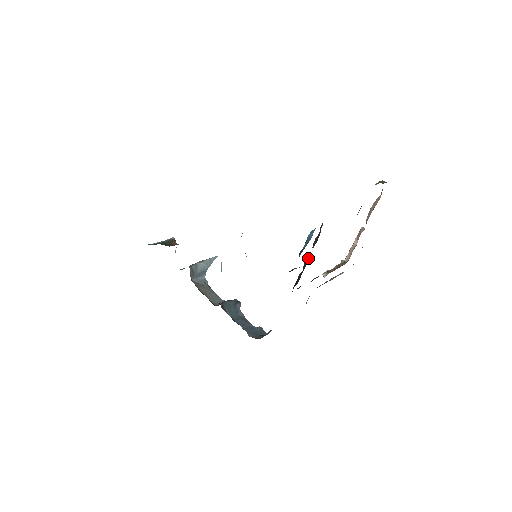
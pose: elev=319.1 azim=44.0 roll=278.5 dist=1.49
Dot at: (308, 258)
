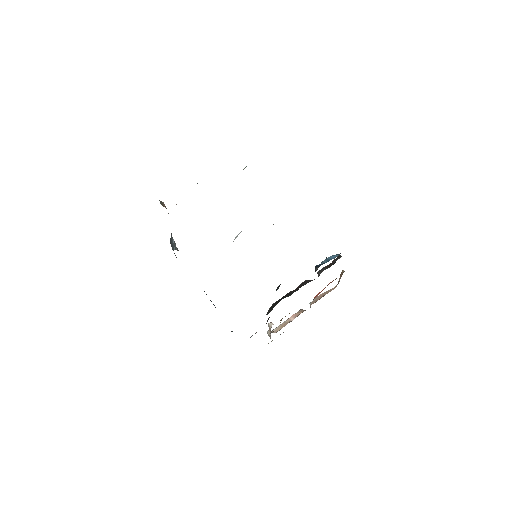
Dot at: (309, 280)
